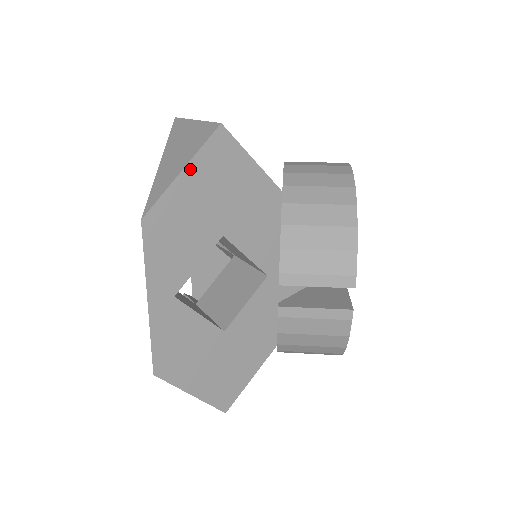
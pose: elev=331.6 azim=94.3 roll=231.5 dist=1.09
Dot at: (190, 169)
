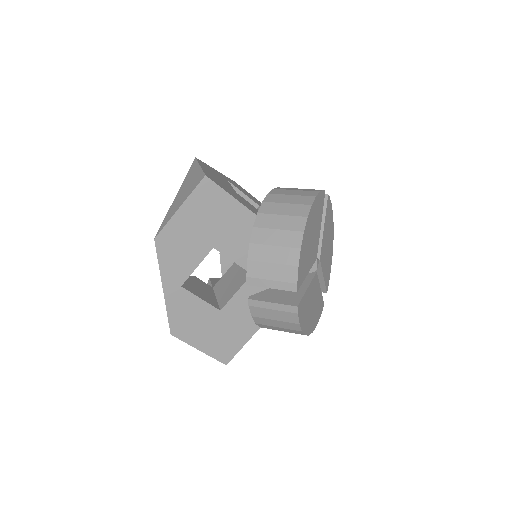
Dot at: (185, 206)
